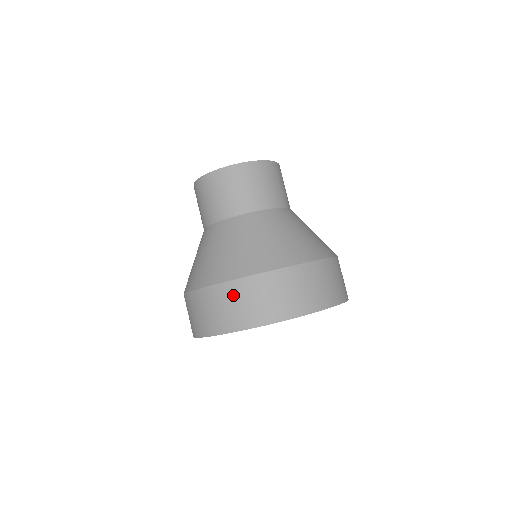
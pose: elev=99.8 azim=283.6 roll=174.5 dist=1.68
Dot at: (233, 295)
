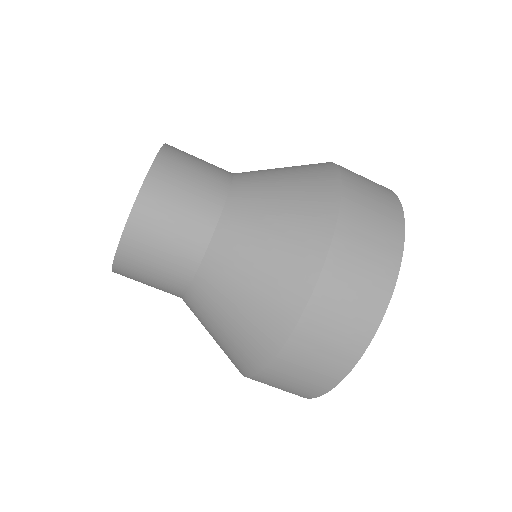
Dot at: (285, 374)
